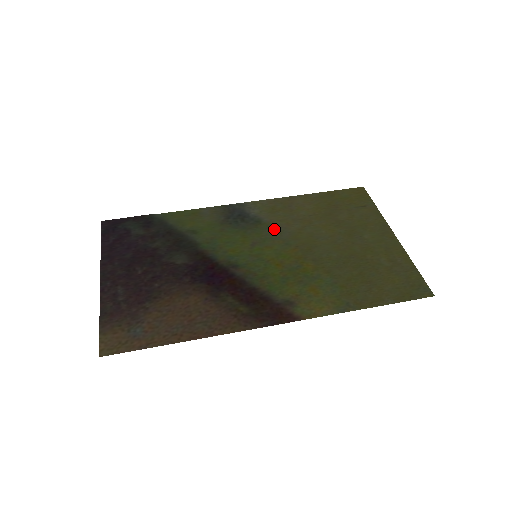
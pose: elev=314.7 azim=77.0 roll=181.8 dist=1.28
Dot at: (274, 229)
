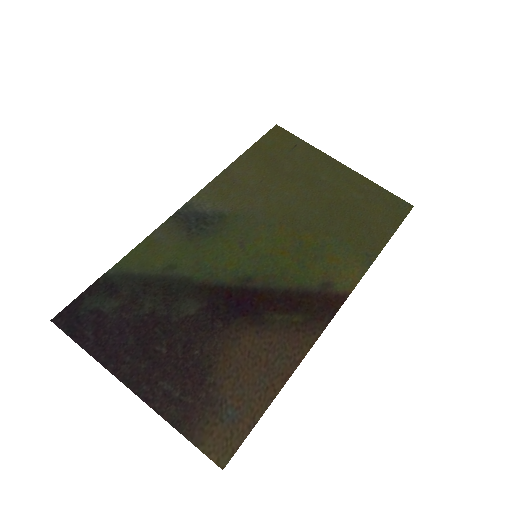
Dot at: (244, 216)
